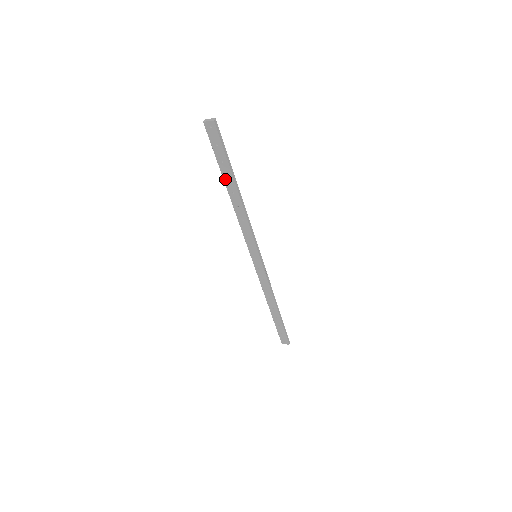
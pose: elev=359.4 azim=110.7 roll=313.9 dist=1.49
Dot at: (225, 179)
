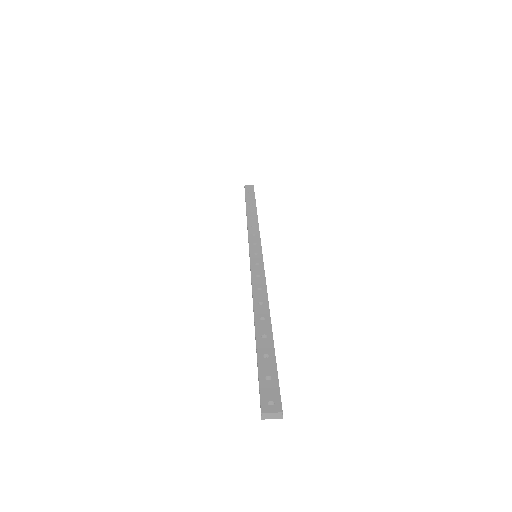
Dot at: occluded
